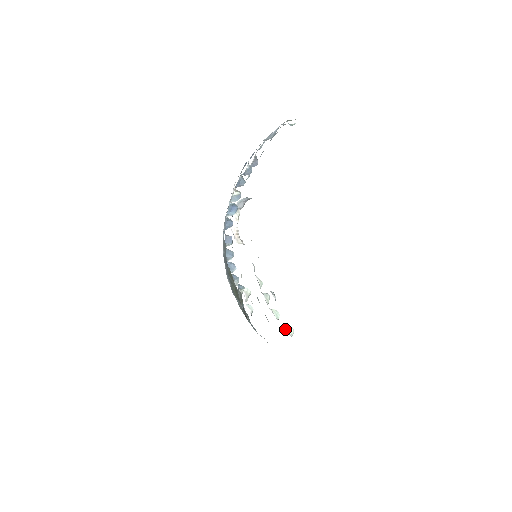
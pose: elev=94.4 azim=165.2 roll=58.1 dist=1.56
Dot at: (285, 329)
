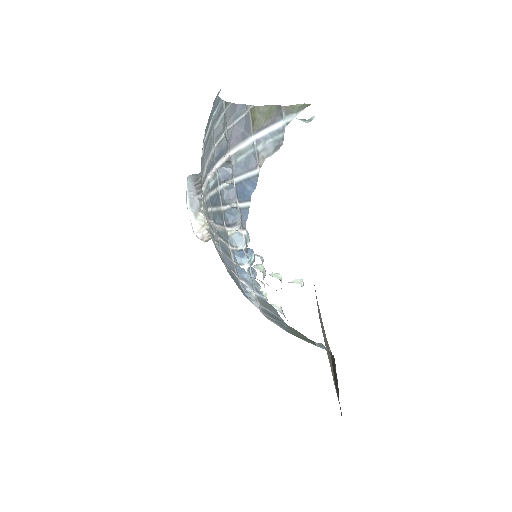
Dot at: occluded
